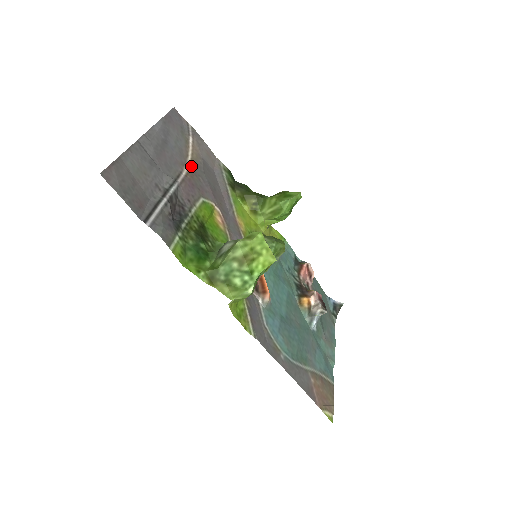
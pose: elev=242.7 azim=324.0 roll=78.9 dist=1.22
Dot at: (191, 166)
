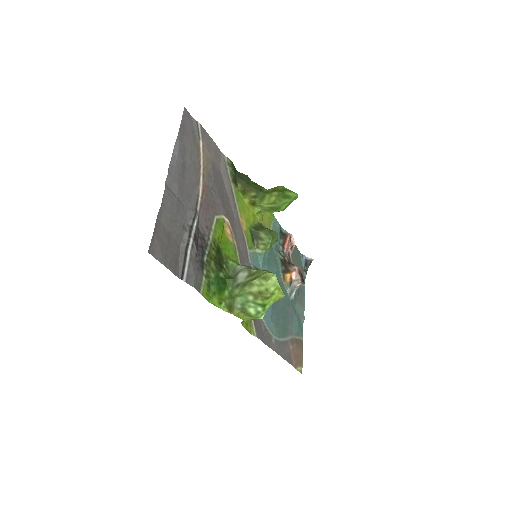
Dot at: (204, 180)
